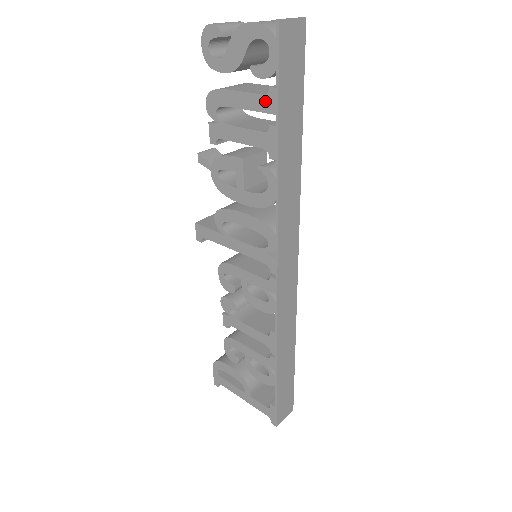
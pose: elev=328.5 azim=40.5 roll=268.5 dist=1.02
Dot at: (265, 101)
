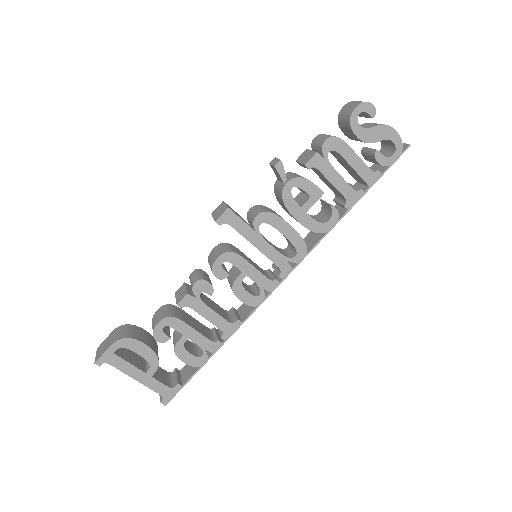
Dot at: (370, 175)
